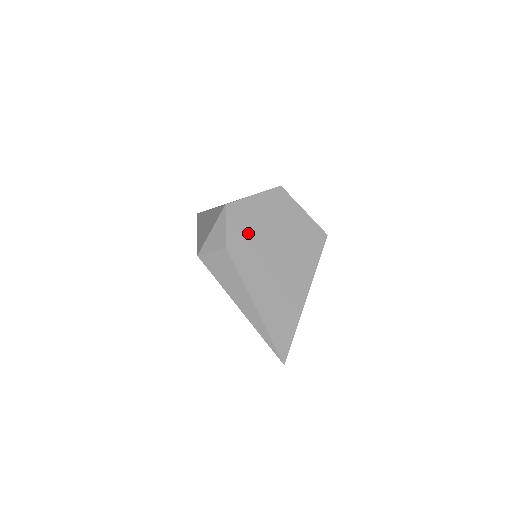
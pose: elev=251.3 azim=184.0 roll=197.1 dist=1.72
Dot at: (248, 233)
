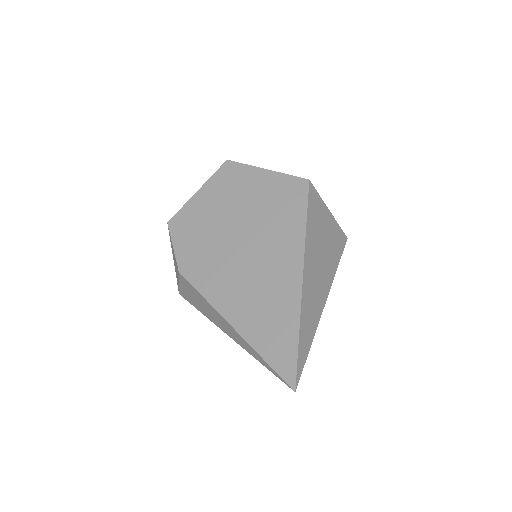
Dot at: (201, 240)
